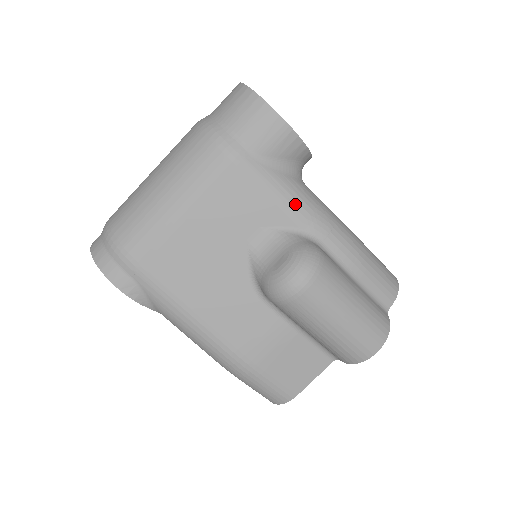
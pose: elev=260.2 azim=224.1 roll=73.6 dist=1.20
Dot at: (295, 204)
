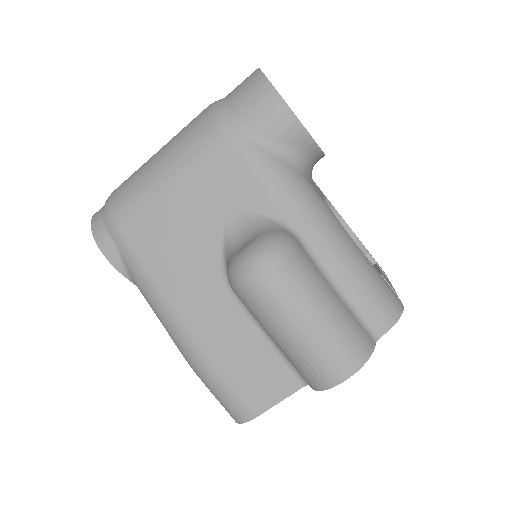
Dot at: (281, 190)
